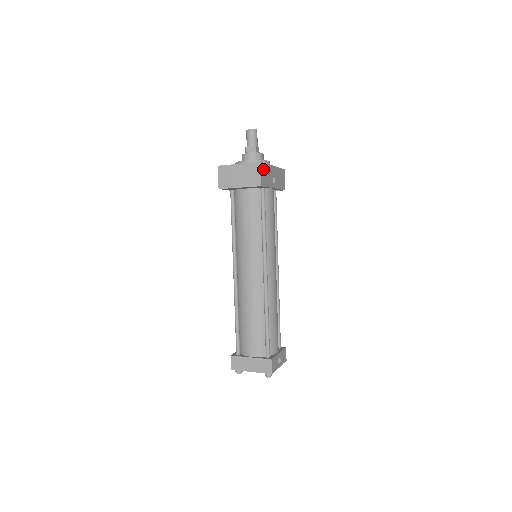
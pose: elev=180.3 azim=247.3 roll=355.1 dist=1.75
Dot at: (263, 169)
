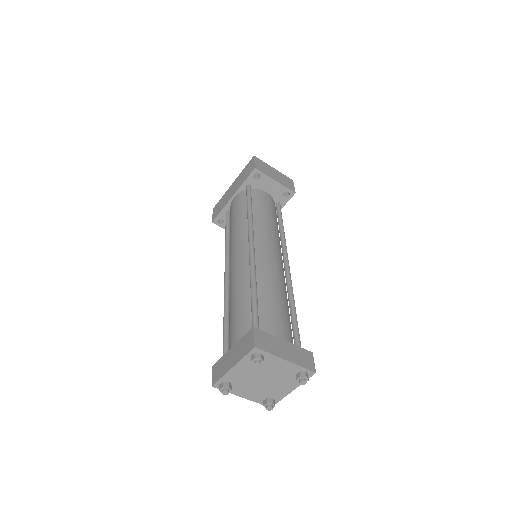
Dot at: occluded
